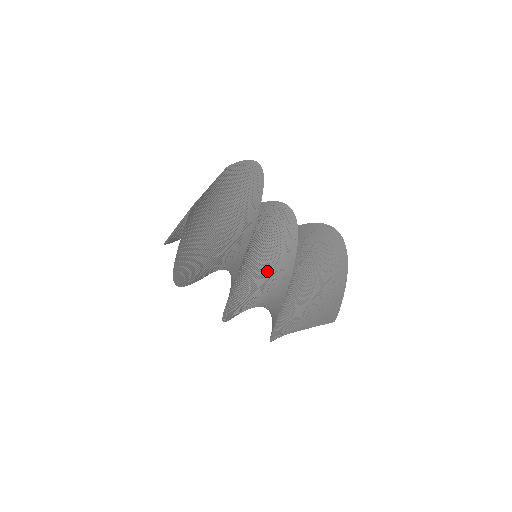
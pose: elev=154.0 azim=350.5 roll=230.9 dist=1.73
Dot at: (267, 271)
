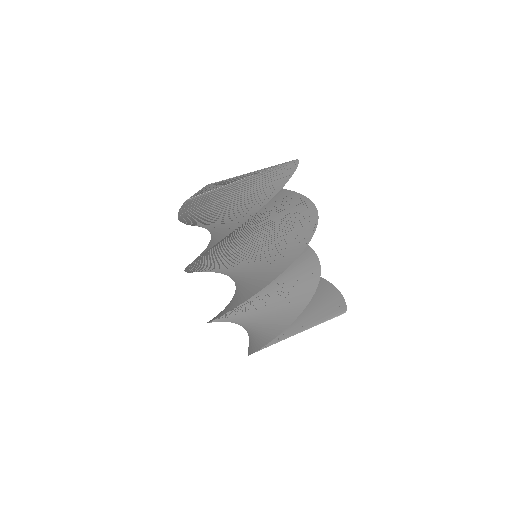
Dot at: occluded
